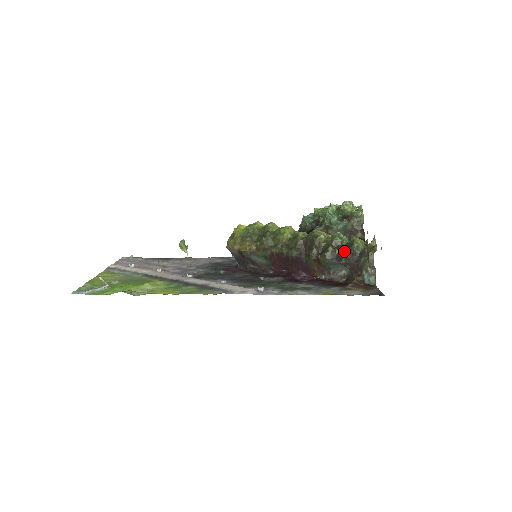
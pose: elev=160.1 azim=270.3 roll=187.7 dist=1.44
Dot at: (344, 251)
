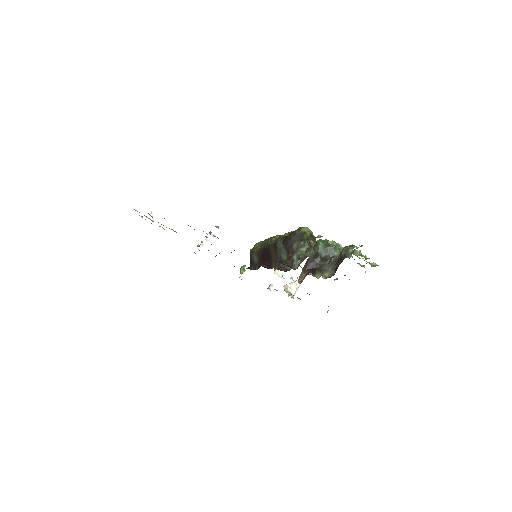
Dot at: occluded
